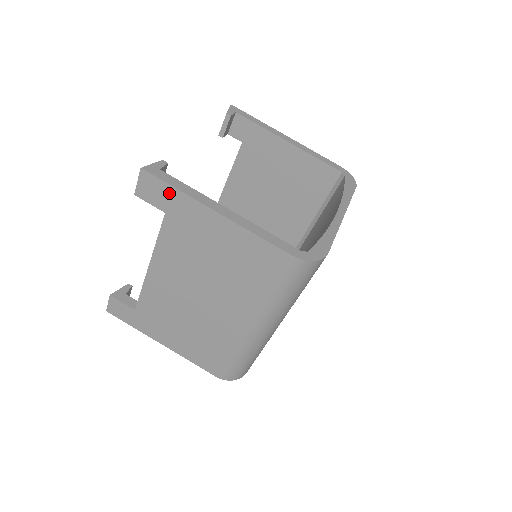
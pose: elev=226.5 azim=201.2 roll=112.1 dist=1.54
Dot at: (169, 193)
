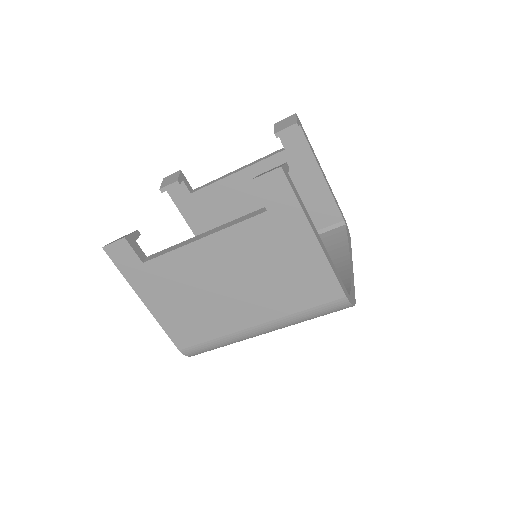
Dot at: (288, 200)
